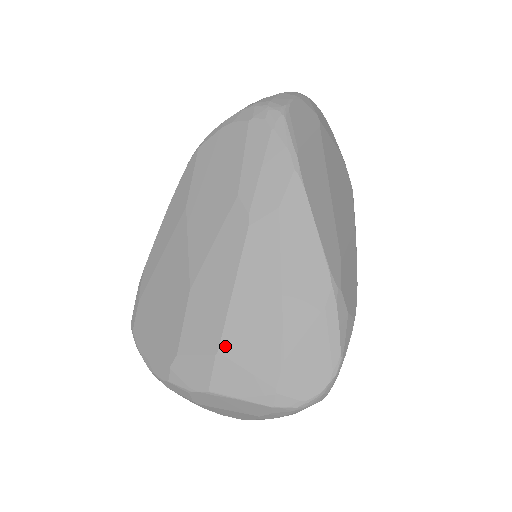
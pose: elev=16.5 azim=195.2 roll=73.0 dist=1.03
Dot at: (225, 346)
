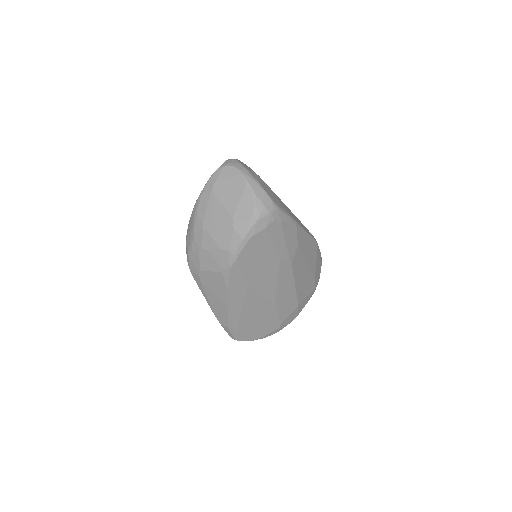
Dot at: (300, 301)
